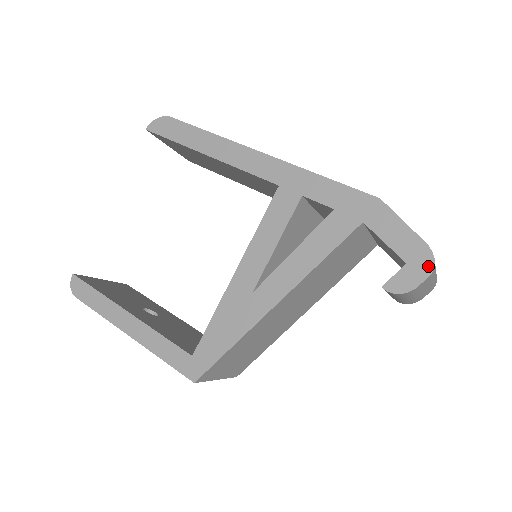
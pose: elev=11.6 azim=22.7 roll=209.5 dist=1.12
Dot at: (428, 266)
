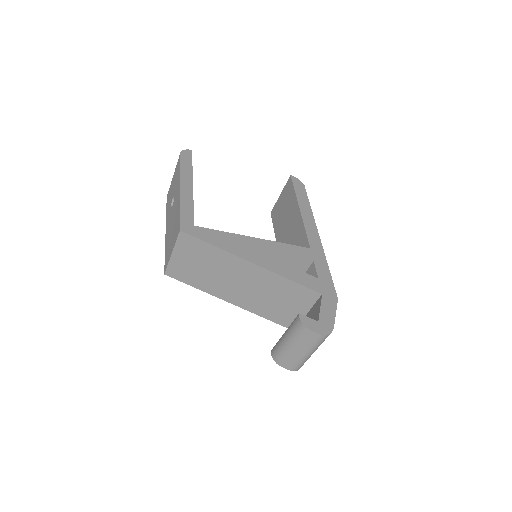
Dot at: (325, 332)
